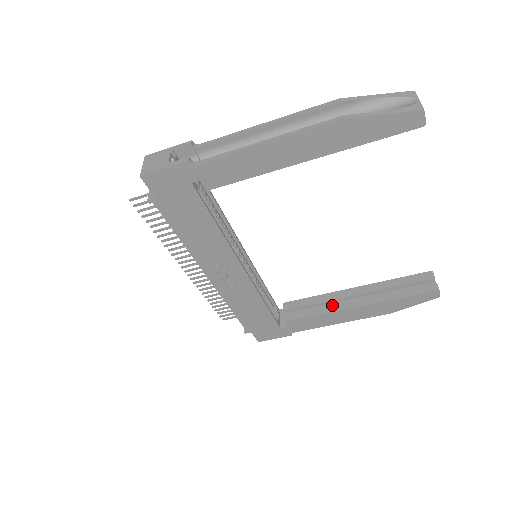
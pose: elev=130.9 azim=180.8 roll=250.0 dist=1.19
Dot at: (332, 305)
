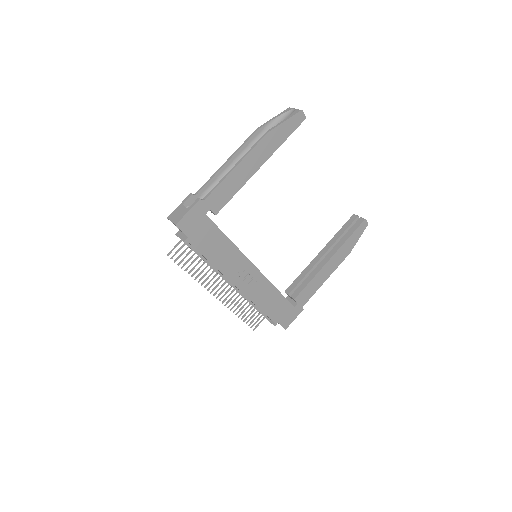
Dot at: (315, 269)
